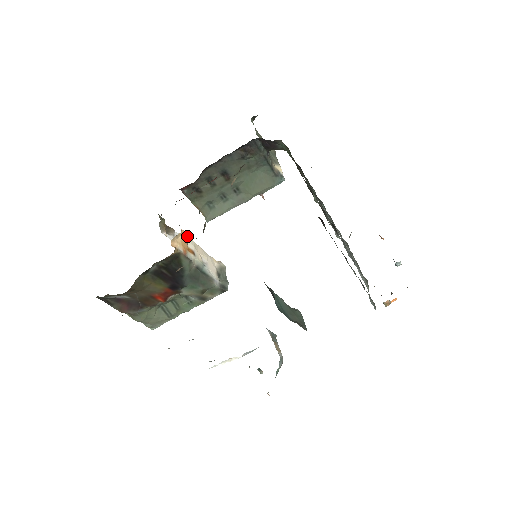
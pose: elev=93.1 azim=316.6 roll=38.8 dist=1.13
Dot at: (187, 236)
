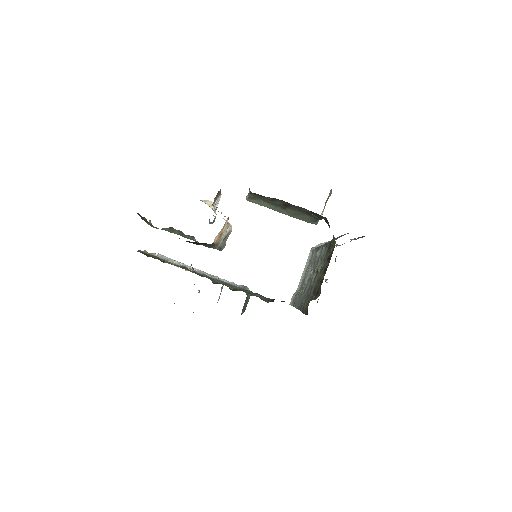
Dot at: (227, 221)
